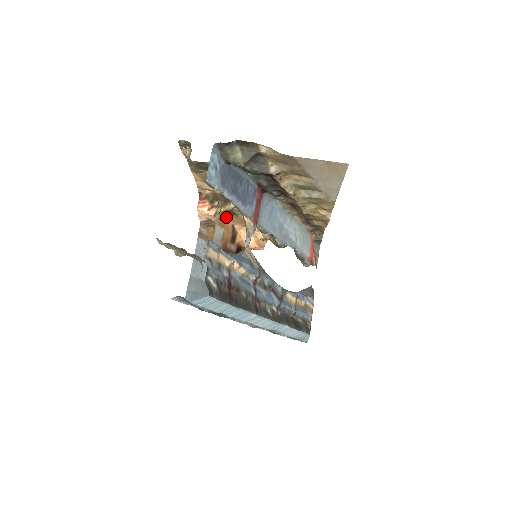
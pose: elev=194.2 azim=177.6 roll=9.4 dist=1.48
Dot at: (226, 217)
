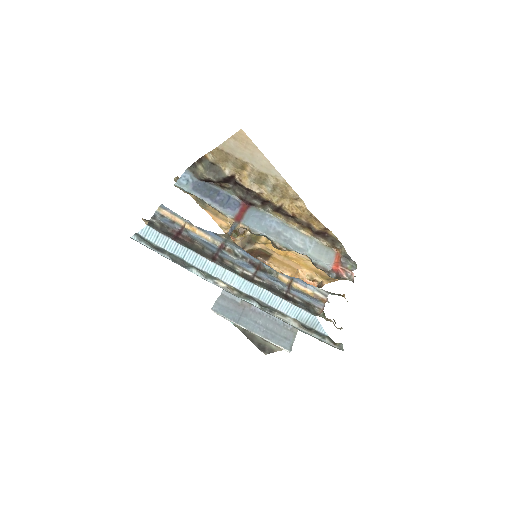
Dot at: (270, 264)
